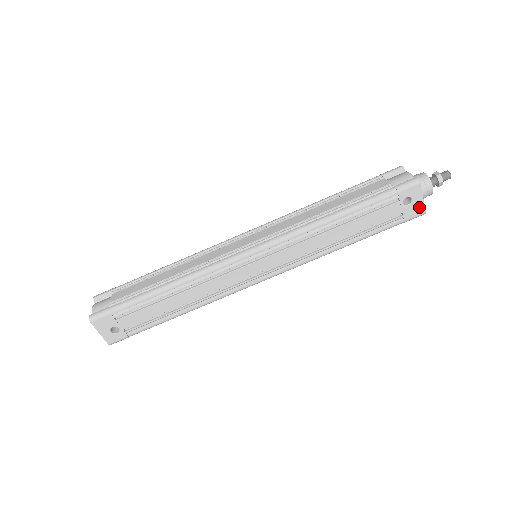
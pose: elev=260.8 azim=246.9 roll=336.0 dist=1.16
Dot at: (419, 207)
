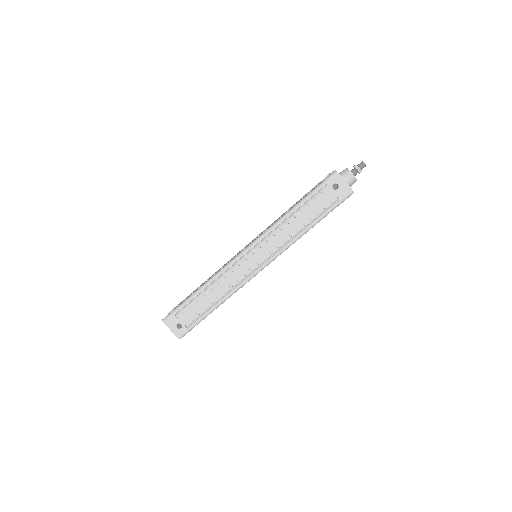
Dot at: (346, 188)
